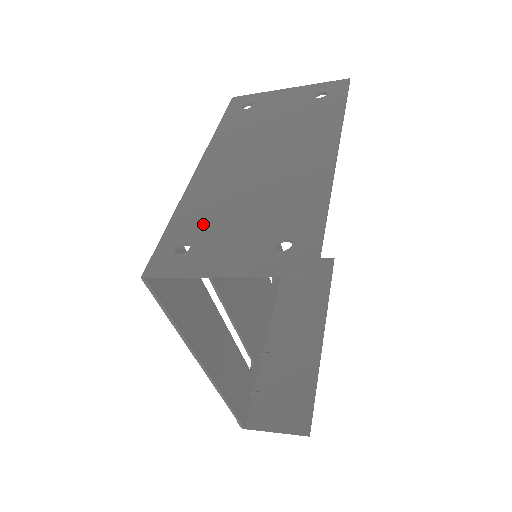
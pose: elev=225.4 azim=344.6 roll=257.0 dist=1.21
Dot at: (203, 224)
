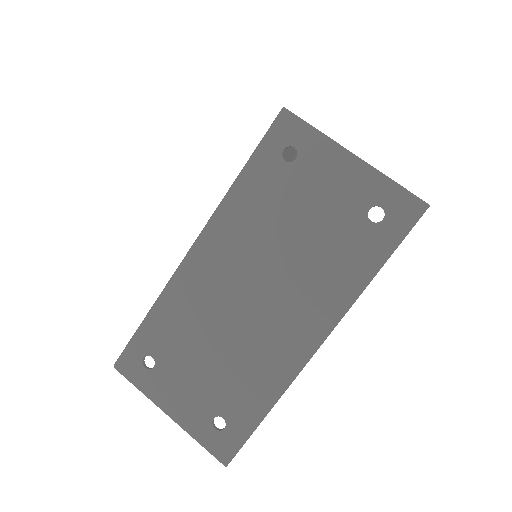
Dot at: (172, 346)
